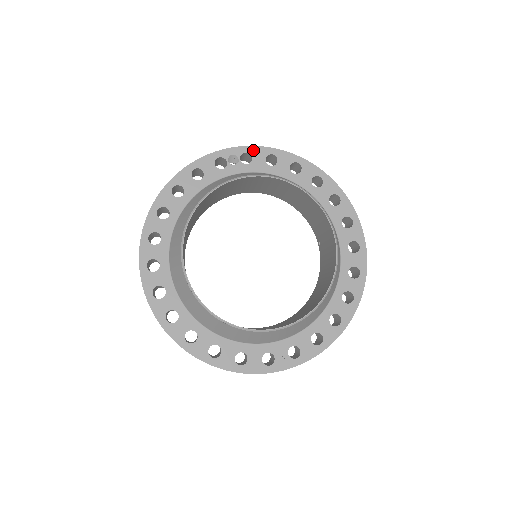
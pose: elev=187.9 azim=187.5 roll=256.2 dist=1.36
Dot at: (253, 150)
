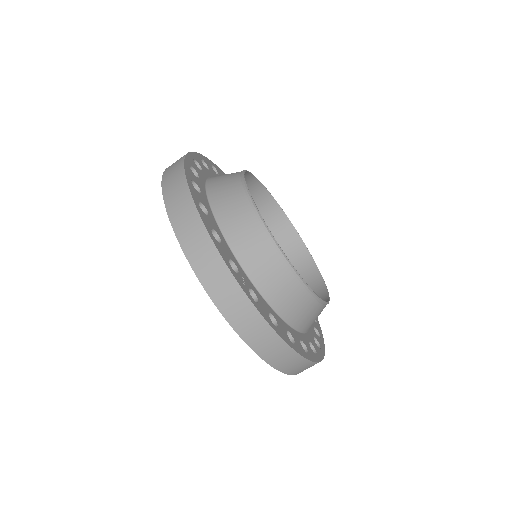
Dot at: occluded
